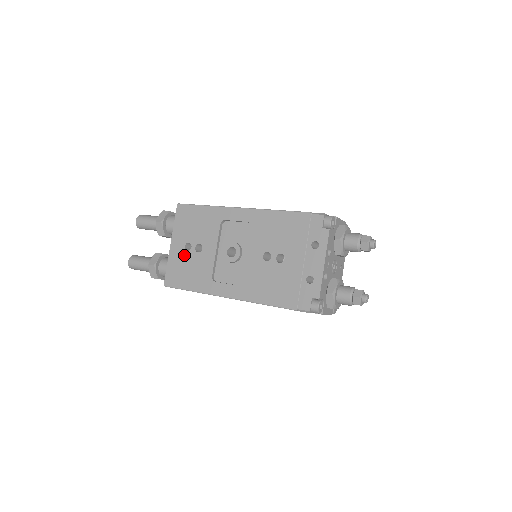
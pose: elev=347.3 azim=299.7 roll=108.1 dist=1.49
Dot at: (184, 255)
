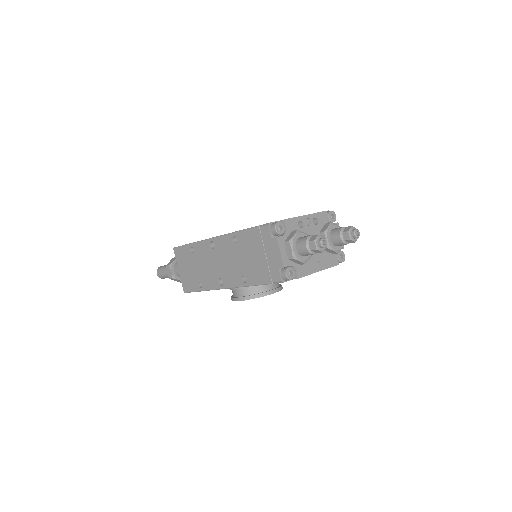
Dot at: occluded
